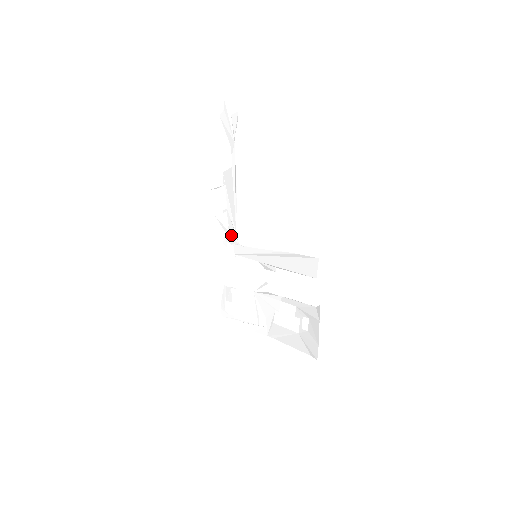
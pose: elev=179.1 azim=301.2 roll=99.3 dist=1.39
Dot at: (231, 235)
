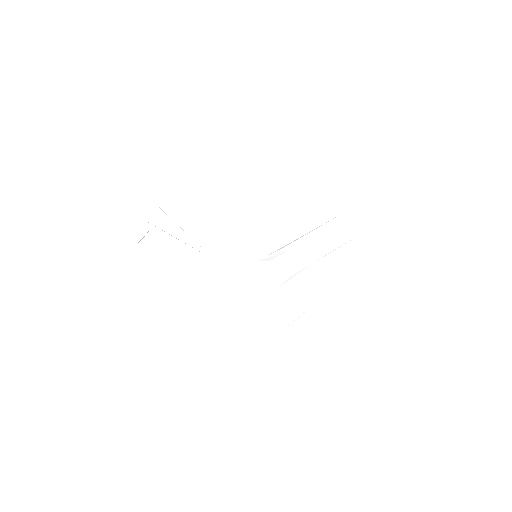
Dot at: (206, 266)
